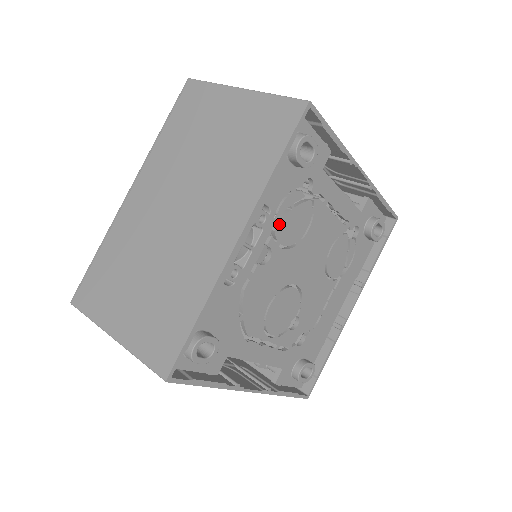
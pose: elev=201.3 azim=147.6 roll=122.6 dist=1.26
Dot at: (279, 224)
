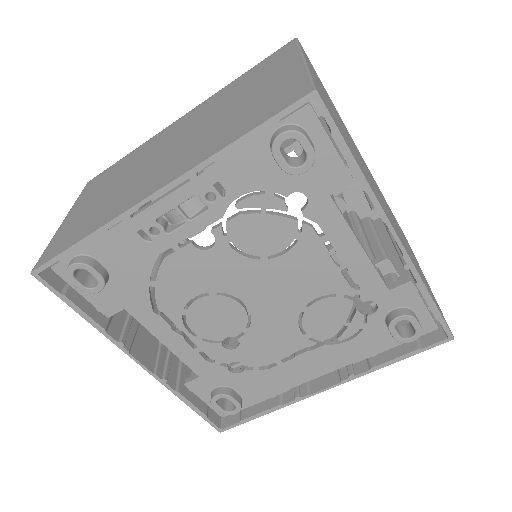
Dot at: (236, 218)
